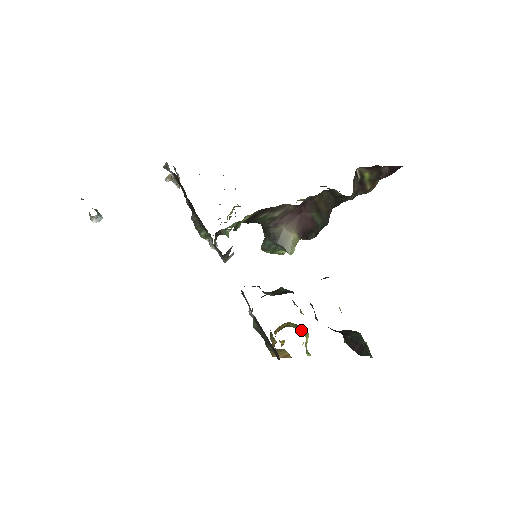
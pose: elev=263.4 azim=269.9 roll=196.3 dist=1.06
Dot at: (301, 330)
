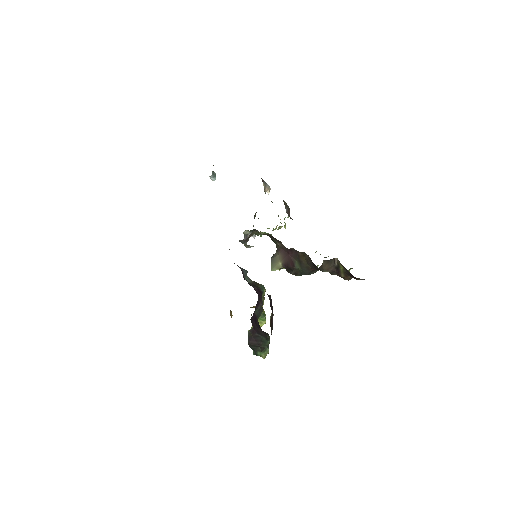
Dot at: (261, 318)
